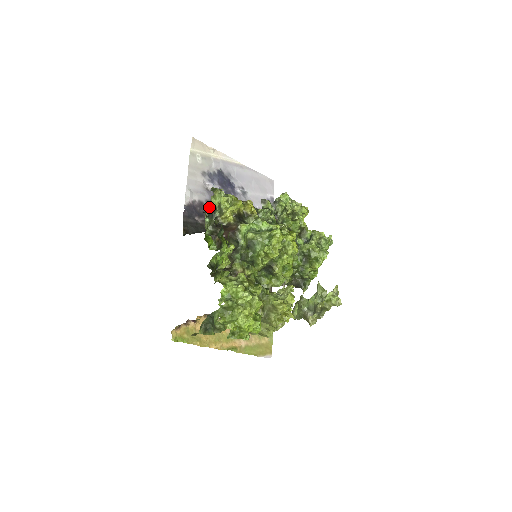
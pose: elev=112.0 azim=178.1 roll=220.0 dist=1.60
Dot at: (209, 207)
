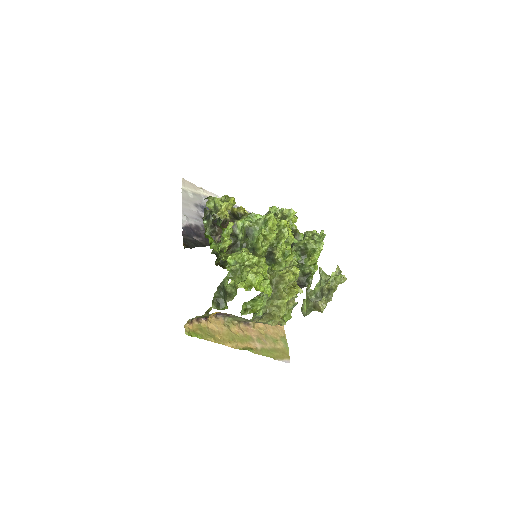
Dot at: (205, 213)
